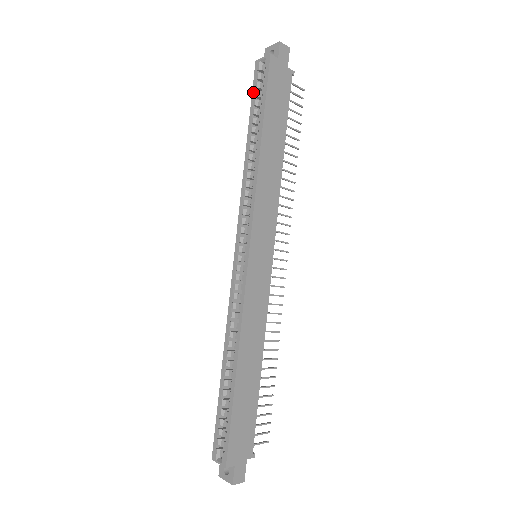
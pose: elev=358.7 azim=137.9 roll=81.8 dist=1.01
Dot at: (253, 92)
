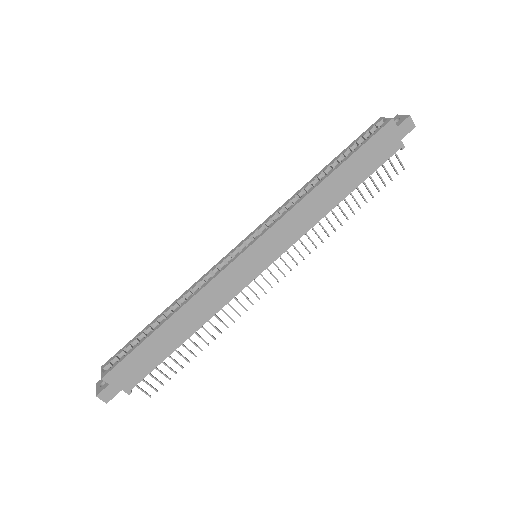
Dot at: (358, 138)
